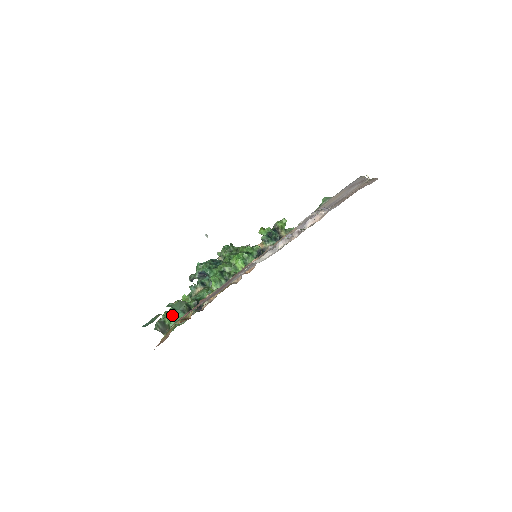
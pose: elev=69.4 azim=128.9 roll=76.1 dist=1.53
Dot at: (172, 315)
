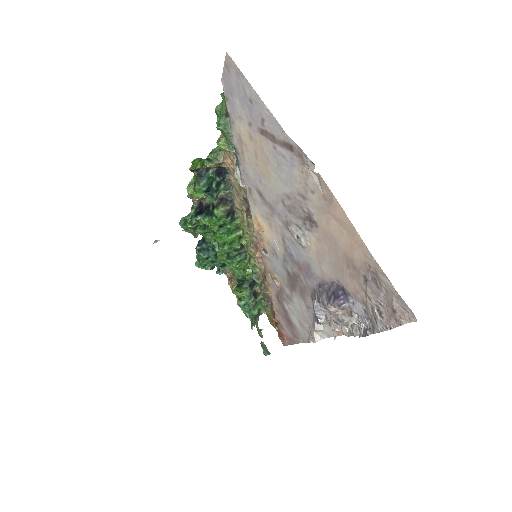
Dot at: occluded
